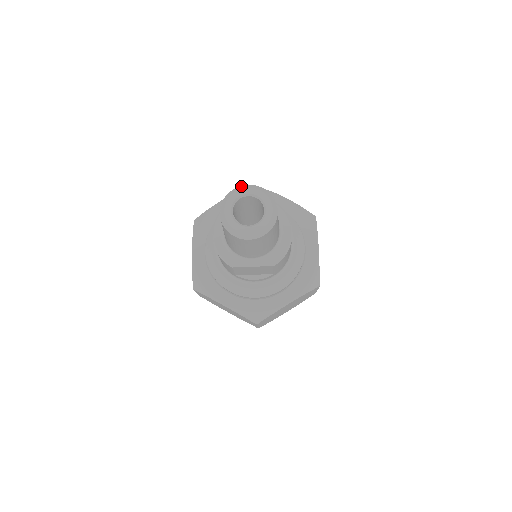
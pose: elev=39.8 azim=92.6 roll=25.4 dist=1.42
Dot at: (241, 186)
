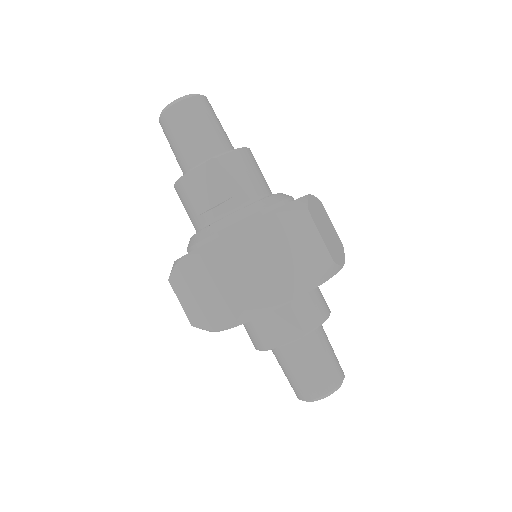
Dot at: occluded
